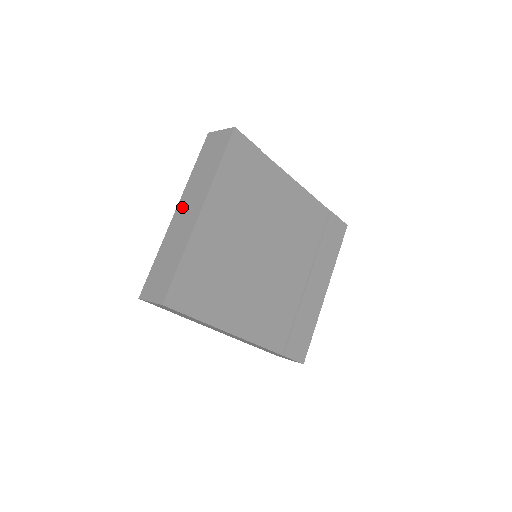
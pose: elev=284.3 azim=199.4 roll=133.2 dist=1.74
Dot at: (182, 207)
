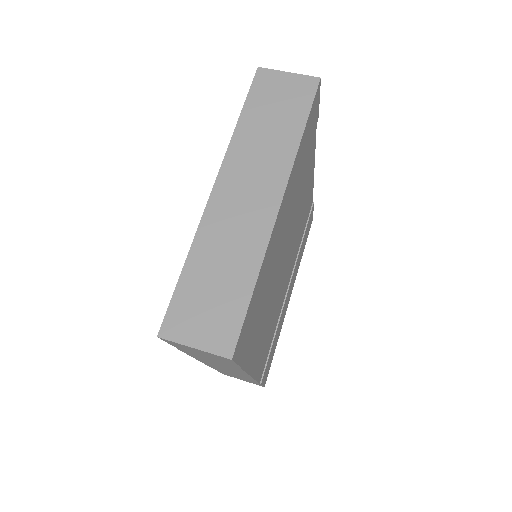
Dot at: (231, 184)
